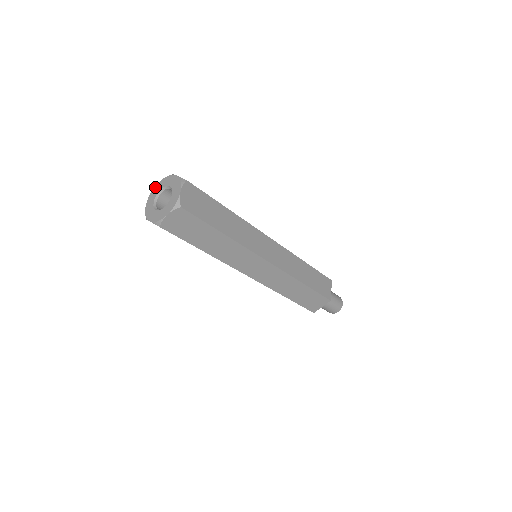
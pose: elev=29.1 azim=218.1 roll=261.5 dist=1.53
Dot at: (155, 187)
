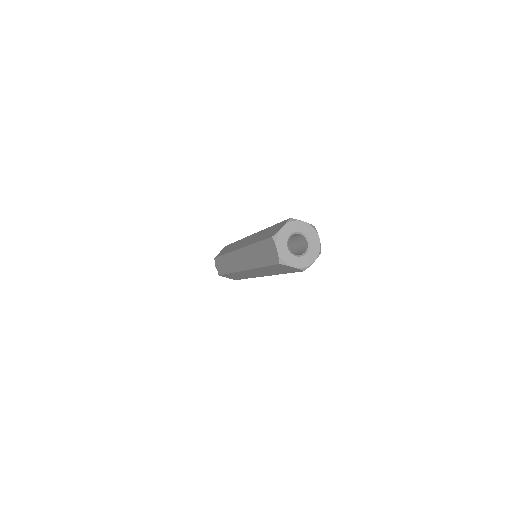
Dot at: (281, 232)
